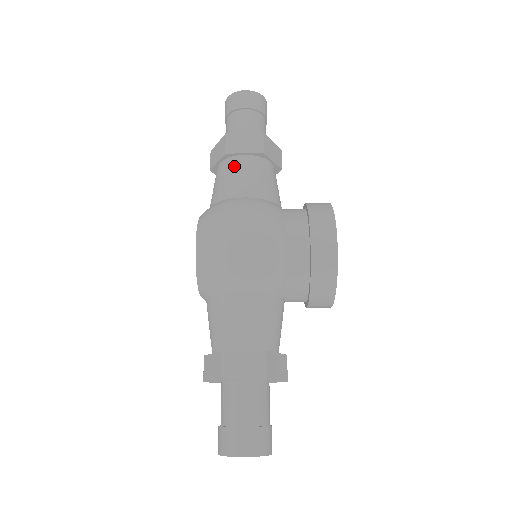
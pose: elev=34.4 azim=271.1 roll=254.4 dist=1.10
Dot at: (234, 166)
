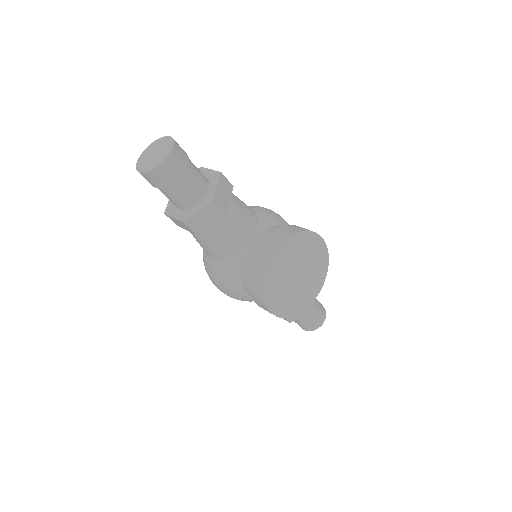
Dot at: occluded
